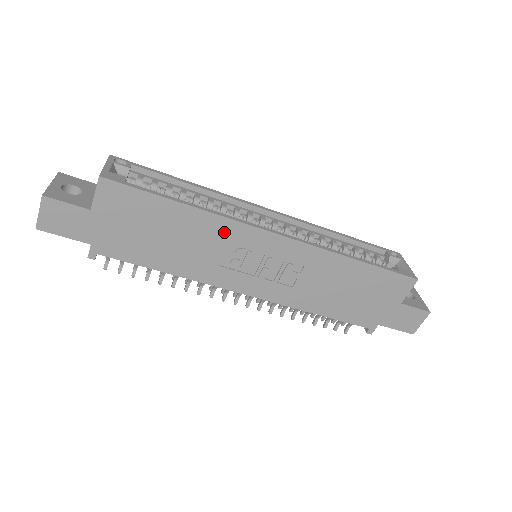
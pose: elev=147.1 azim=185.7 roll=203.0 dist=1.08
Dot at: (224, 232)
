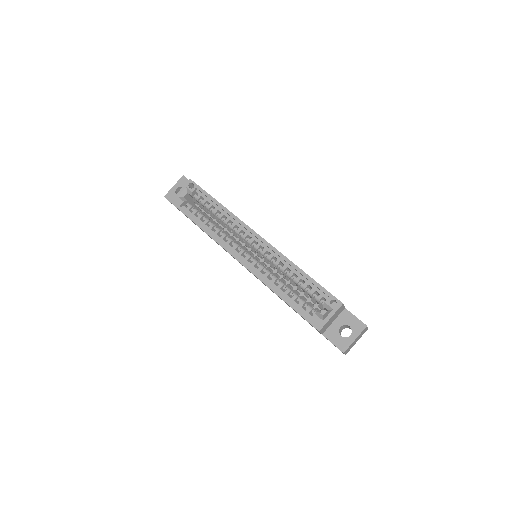
Dot at: occluded
